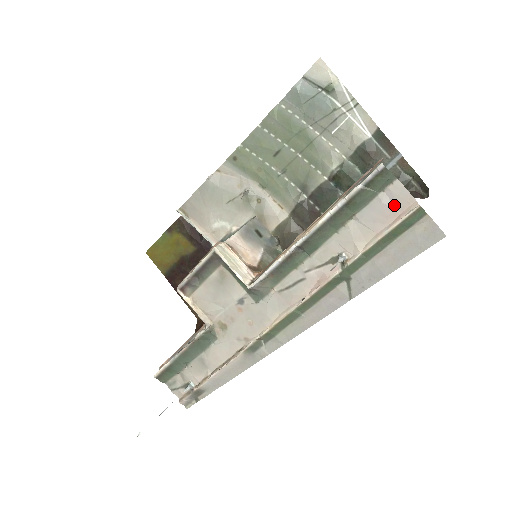
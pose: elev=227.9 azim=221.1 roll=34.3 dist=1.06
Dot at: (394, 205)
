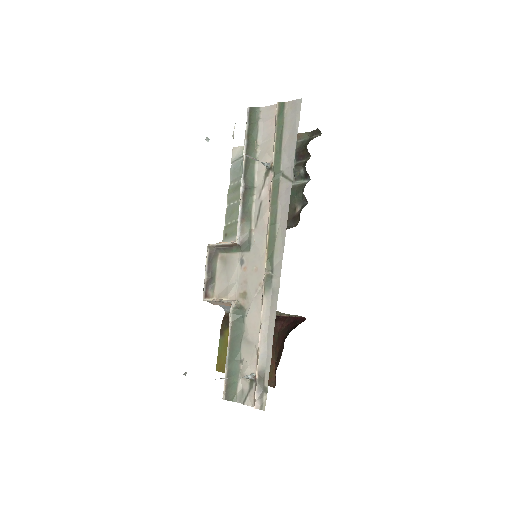
Dot at: (269, 118)
